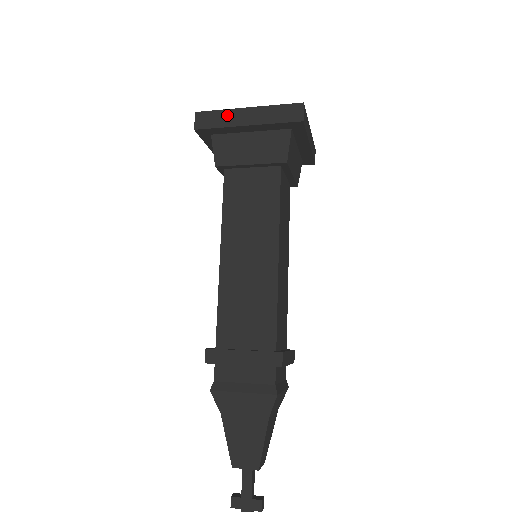
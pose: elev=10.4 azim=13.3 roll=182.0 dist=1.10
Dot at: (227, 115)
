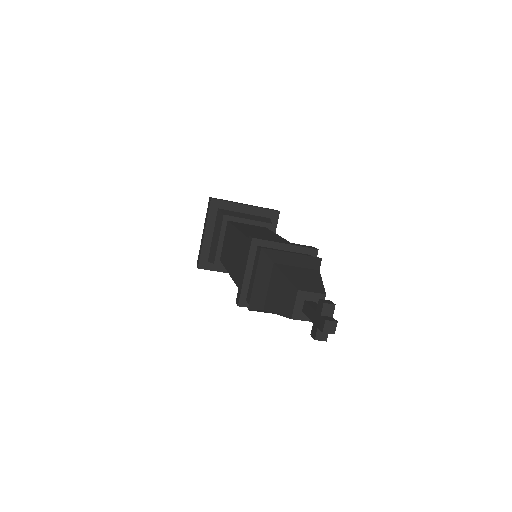
Dot at: occluded
